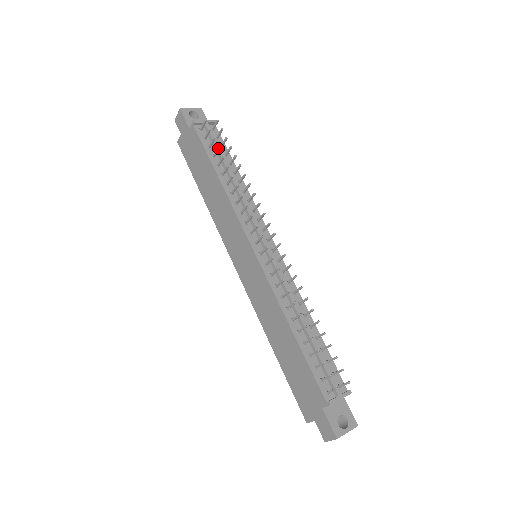
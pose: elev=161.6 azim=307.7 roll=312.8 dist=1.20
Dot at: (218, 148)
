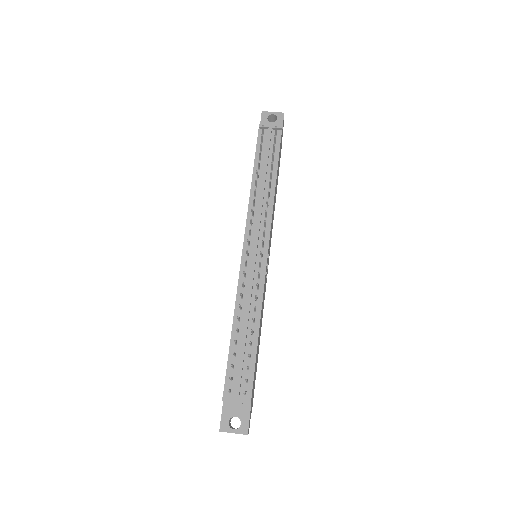
Dot at: (259, 153)
